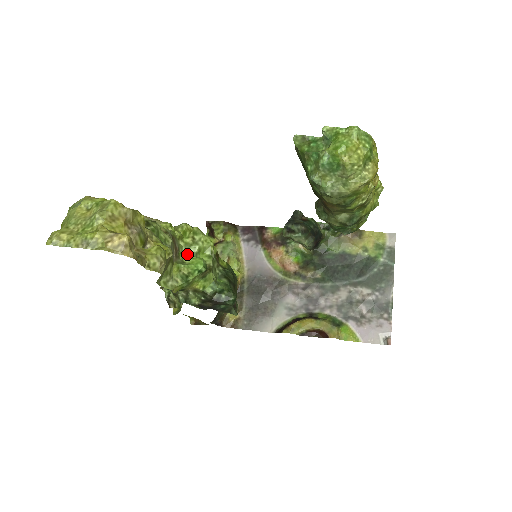
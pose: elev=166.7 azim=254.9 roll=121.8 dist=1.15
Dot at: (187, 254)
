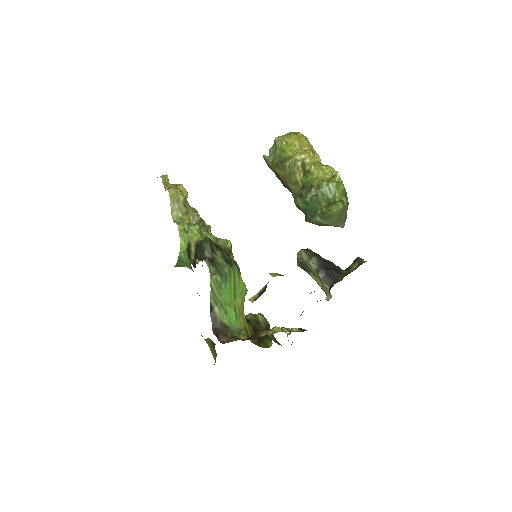
Dot at: occluded
